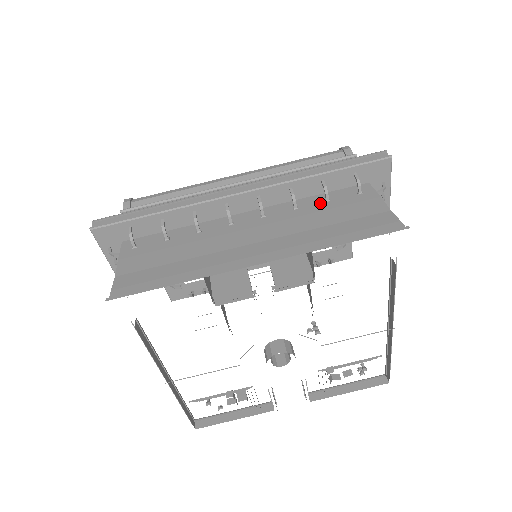
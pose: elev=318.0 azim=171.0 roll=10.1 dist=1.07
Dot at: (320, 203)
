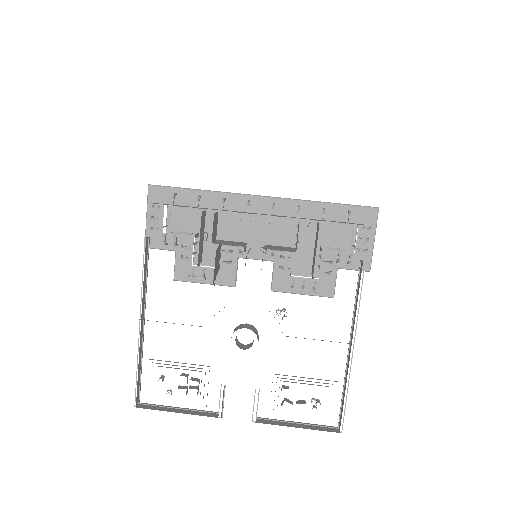
Dot at: occluded
